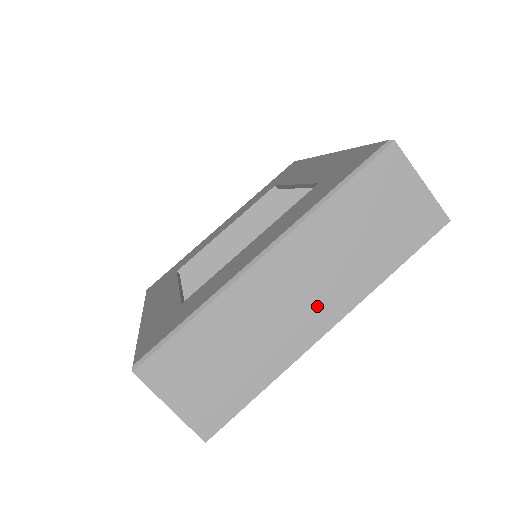
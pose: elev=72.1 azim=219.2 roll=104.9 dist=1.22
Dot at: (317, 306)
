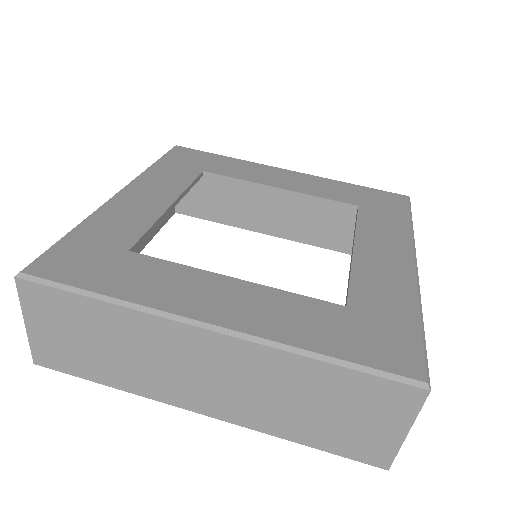
Dot at: (208, 395)
